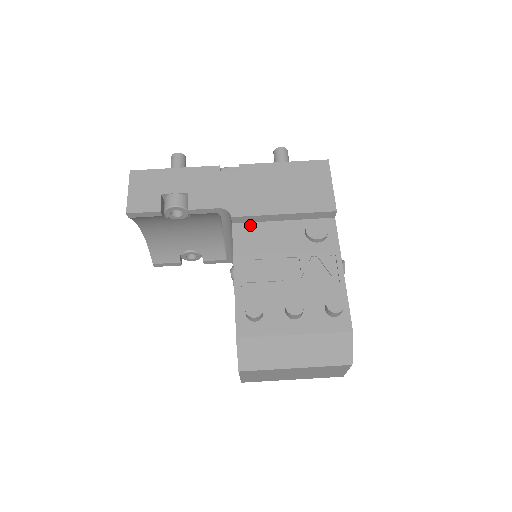
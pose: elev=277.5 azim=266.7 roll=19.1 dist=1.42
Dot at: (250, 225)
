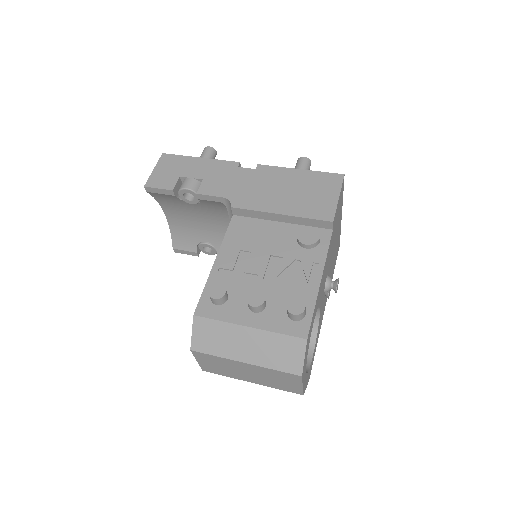
Dot at: (248, 219)
